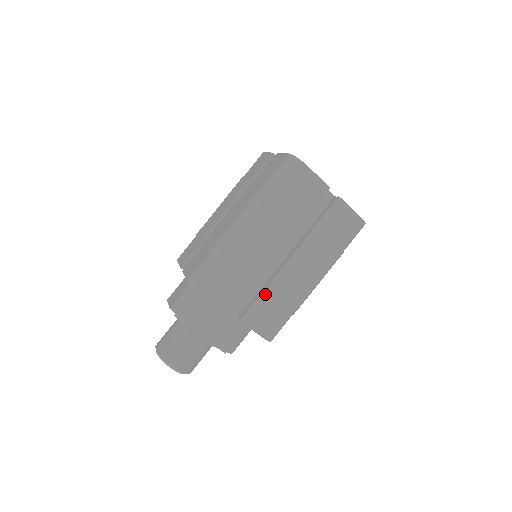
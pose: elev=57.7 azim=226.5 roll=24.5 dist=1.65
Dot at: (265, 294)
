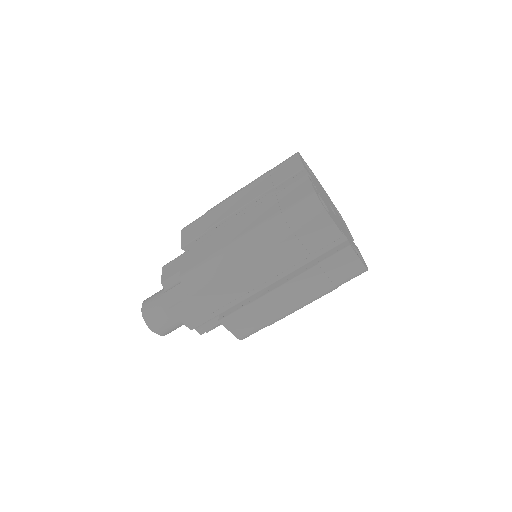
Dot at: (249, 307)
